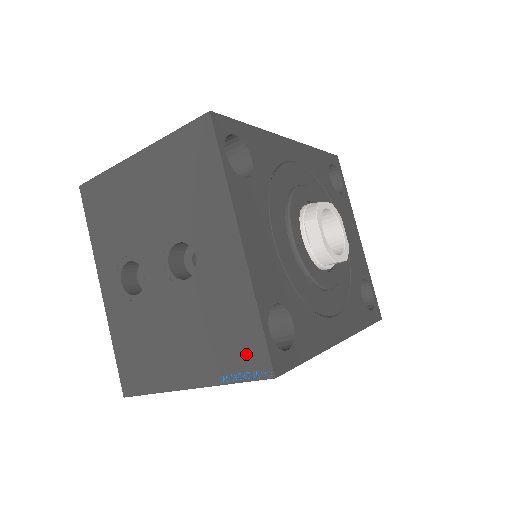
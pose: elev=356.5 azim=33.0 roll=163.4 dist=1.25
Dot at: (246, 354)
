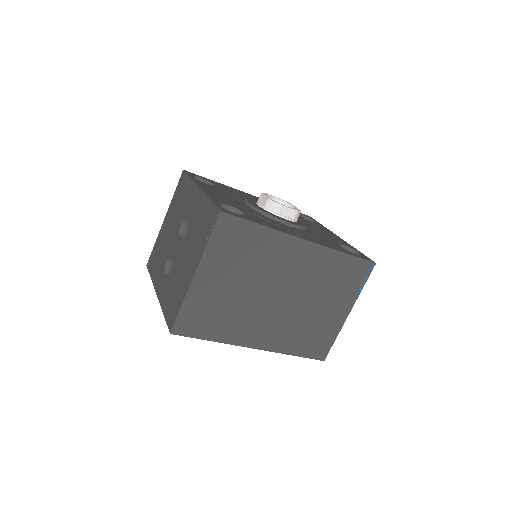
Dot at: (210, 221)
